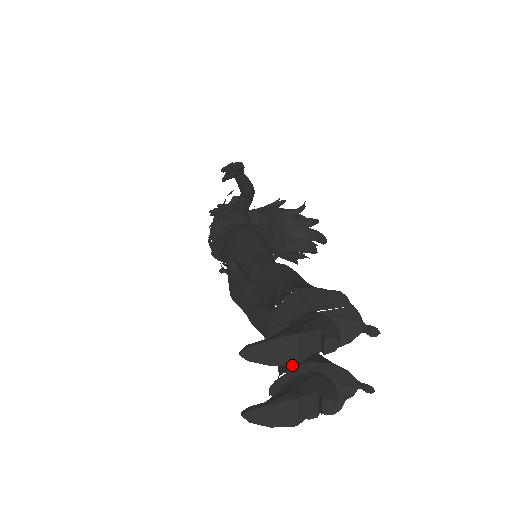
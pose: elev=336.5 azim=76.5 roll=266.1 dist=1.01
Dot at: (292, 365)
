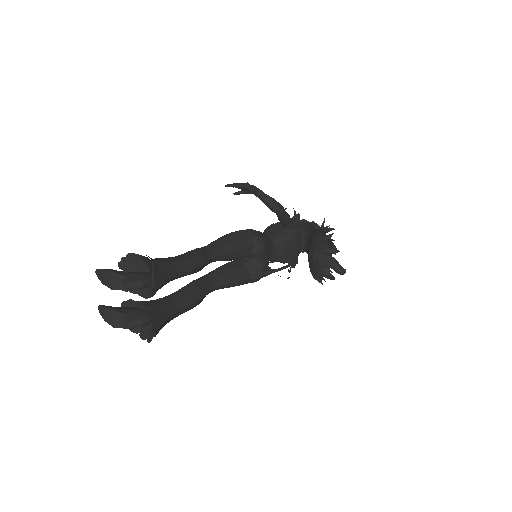
Dot at: occluded
